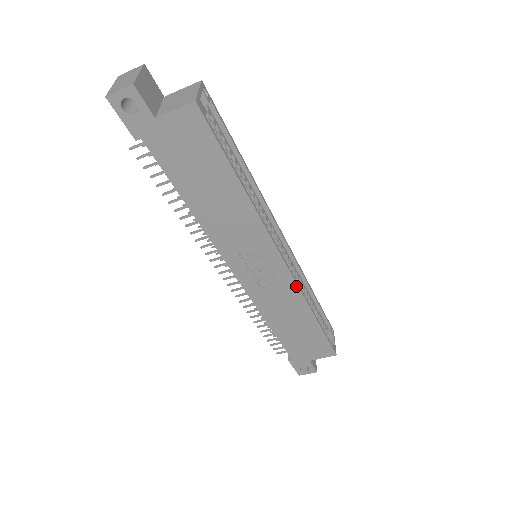
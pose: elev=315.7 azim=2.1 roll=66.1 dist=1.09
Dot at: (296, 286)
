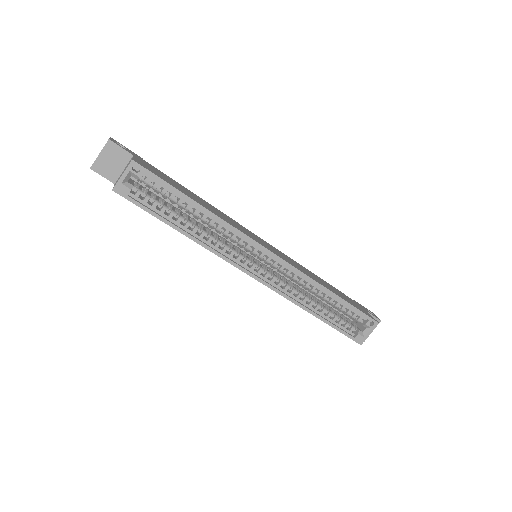
Dot at: (279, 293)
